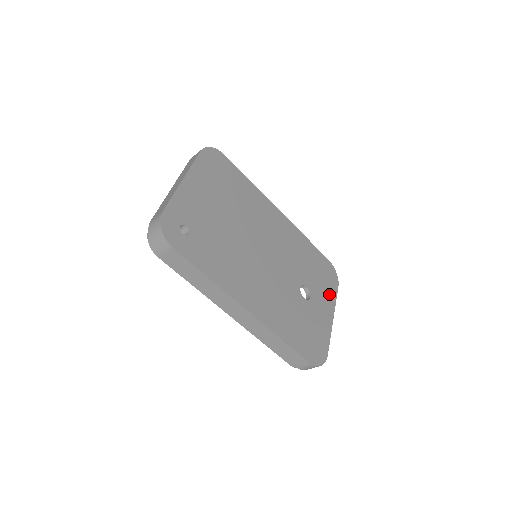
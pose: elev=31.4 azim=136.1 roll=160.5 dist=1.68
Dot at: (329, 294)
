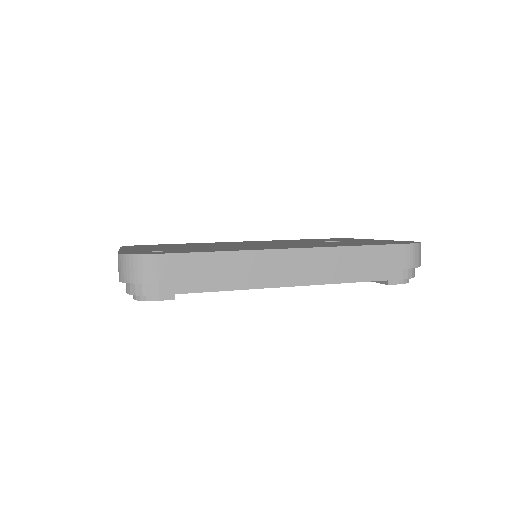
Dot at: occluded
